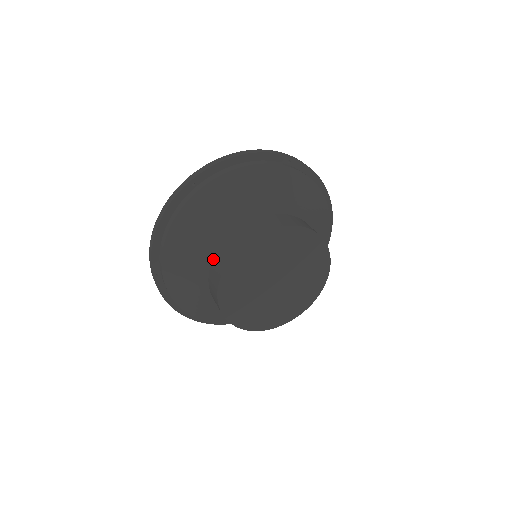
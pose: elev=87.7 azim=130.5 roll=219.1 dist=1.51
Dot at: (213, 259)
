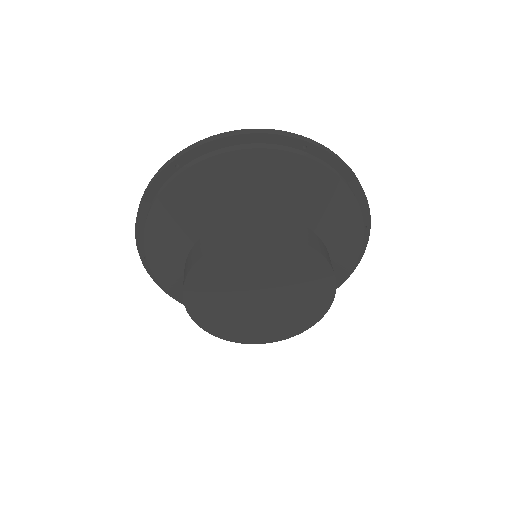
Dot at: (187, 257)
